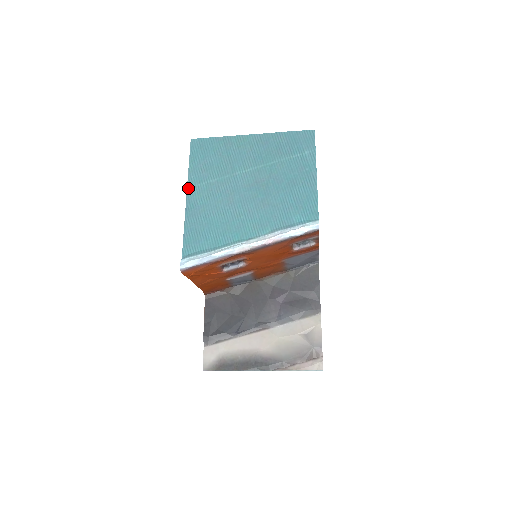
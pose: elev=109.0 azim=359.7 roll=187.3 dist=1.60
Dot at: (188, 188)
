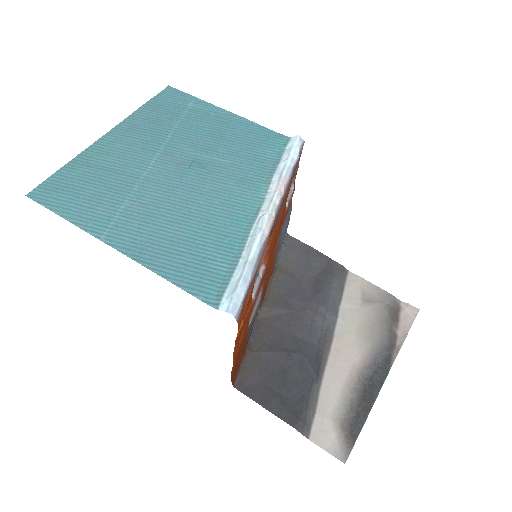
Dot at: (102, 239)
